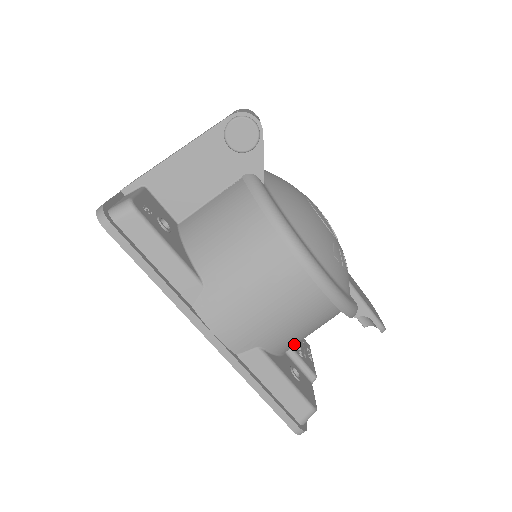
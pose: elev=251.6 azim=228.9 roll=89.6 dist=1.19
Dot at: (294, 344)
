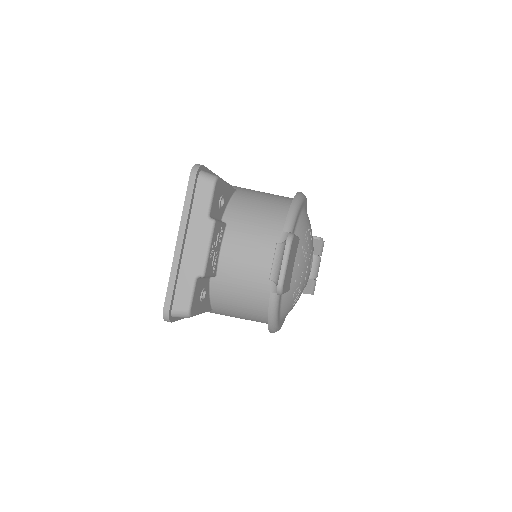
Dot at: (240, 211)
